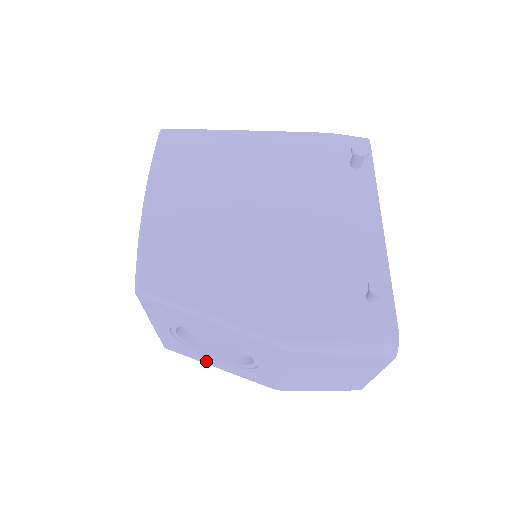
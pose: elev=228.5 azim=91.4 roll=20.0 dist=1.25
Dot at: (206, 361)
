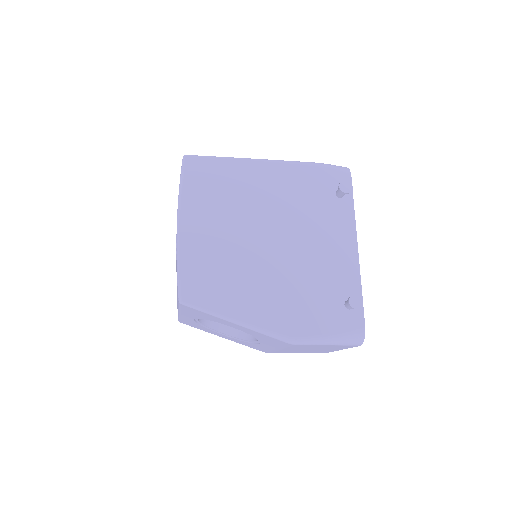
Dot at: (214, 333)
